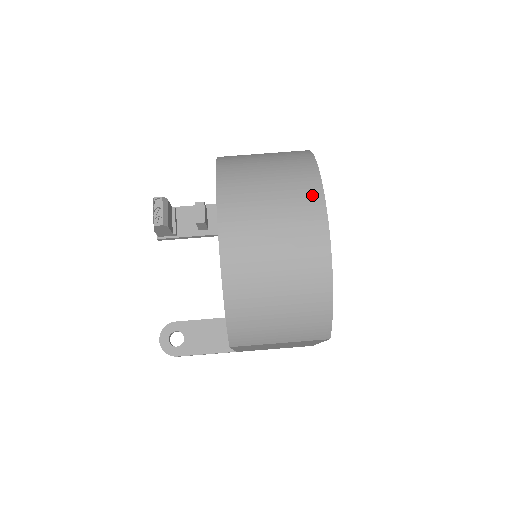
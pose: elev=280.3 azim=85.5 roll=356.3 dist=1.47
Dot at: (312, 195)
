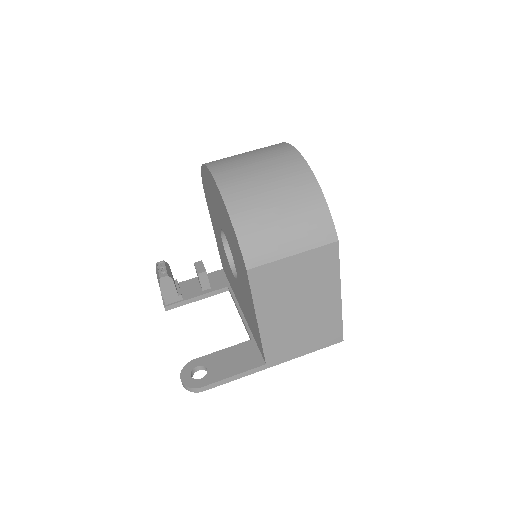
Dot at: (278, 145)
